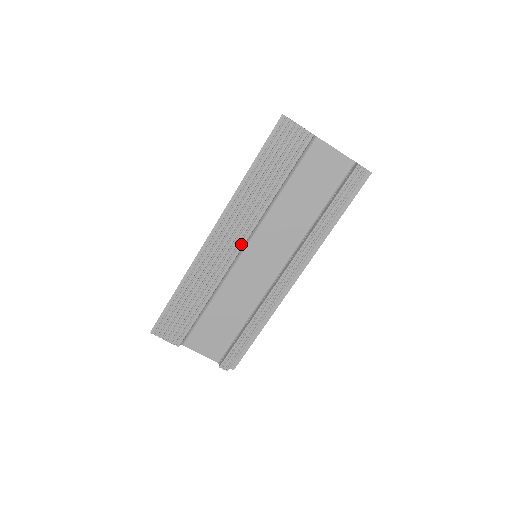
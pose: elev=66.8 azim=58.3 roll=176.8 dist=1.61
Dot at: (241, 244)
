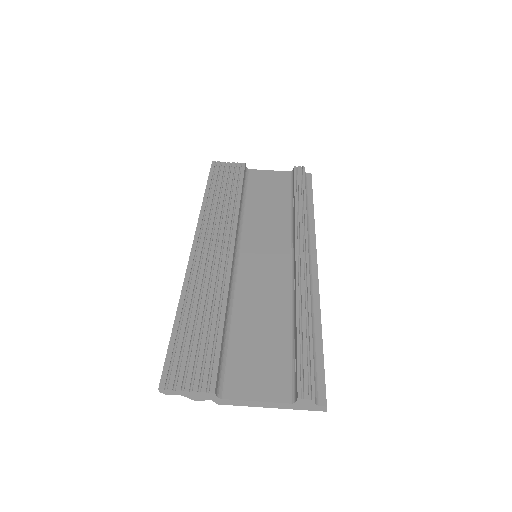
Dot at: (231, 244)
